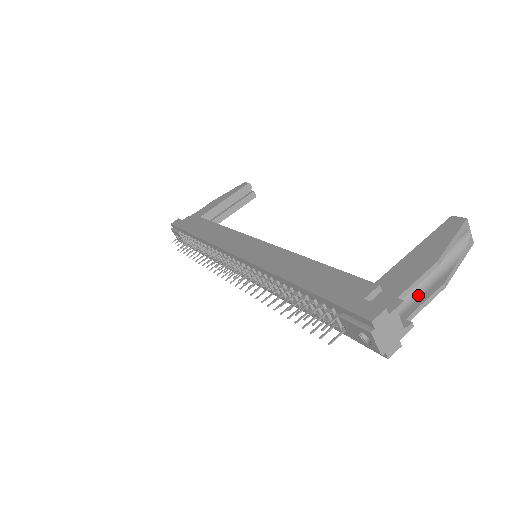
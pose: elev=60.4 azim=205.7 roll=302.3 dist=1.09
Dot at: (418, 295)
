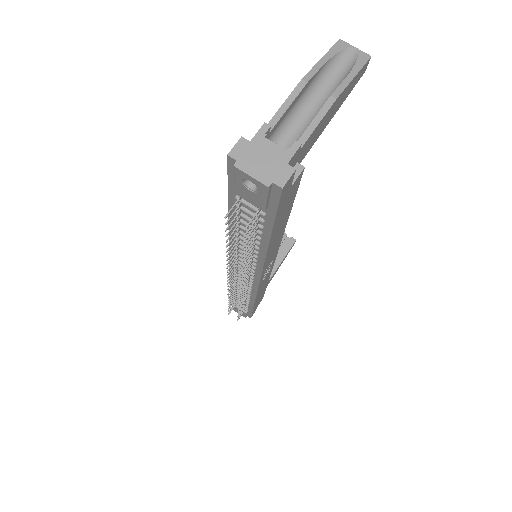
Dot at: occluded
